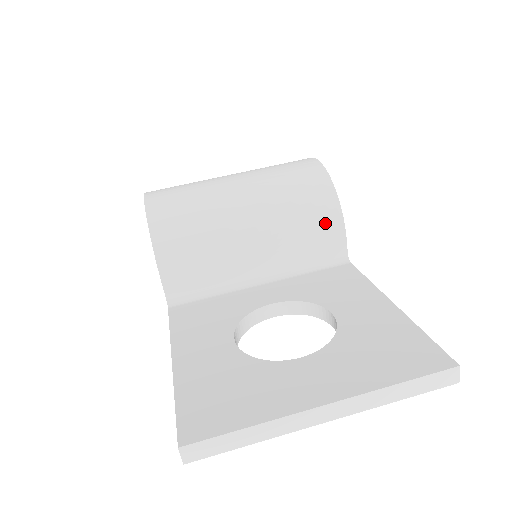
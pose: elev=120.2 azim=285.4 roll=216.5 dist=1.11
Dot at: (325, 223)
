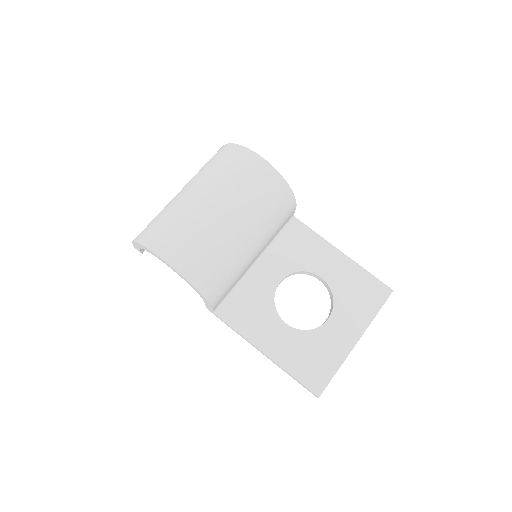
Dot at: (288, 212)
